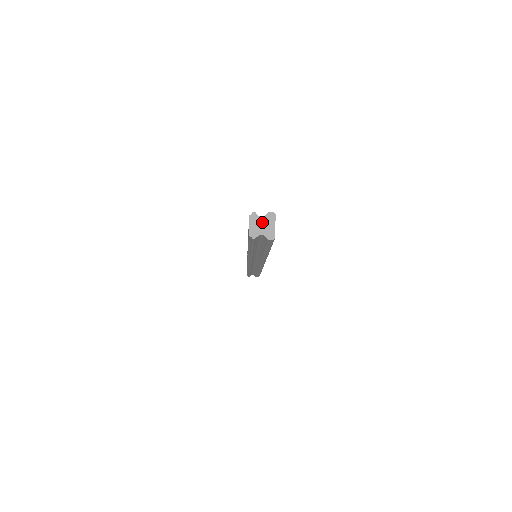
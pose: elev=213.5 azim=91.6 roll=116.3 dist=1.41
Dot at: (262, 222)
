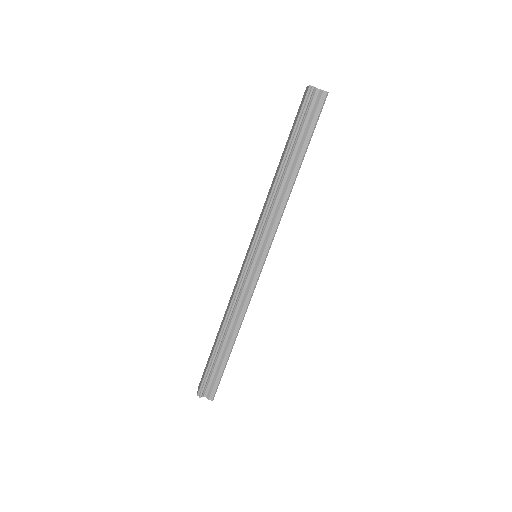
Dot at: occluded
